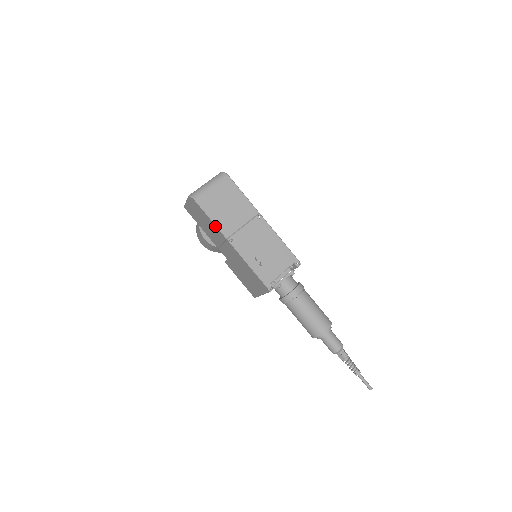
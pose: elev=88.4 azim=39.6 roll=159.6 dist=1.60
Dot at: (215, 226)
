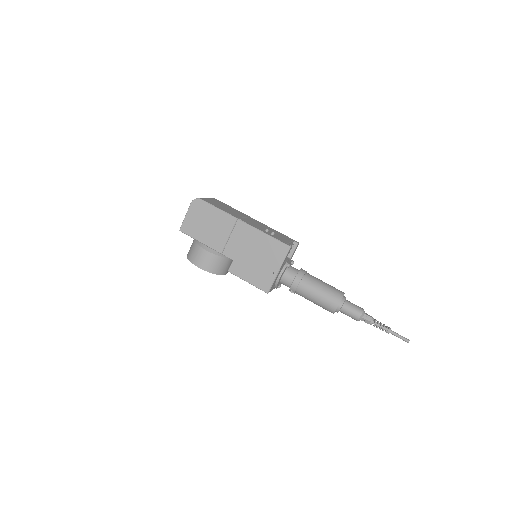
Dot at: (223, 213)
